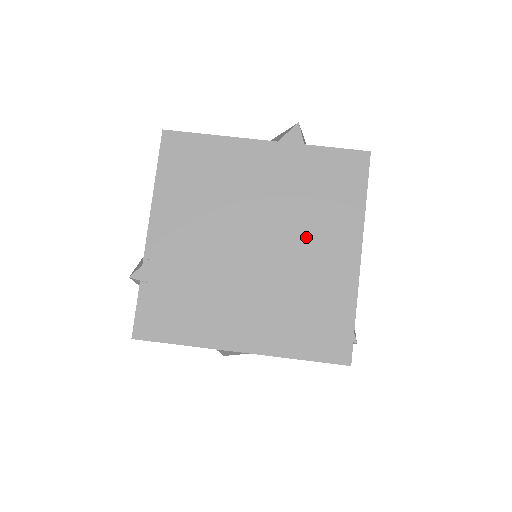
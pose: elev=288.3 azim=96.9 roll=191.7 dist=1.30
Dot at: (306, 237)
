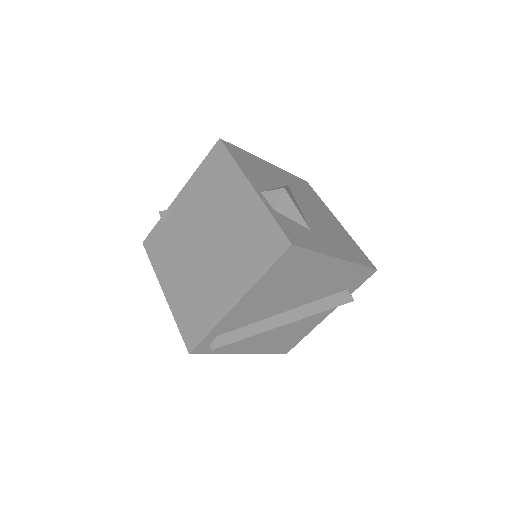
Dot at: (225, 264)
